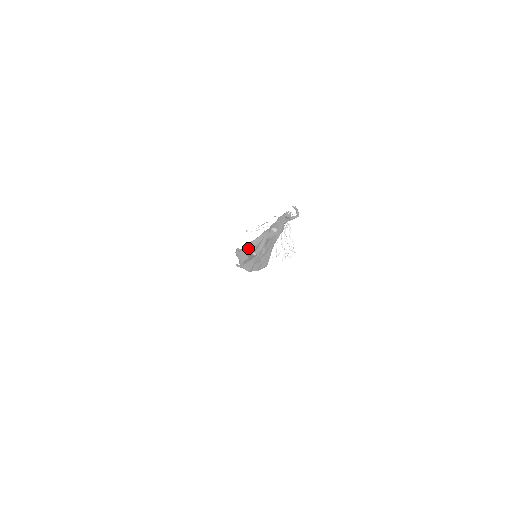
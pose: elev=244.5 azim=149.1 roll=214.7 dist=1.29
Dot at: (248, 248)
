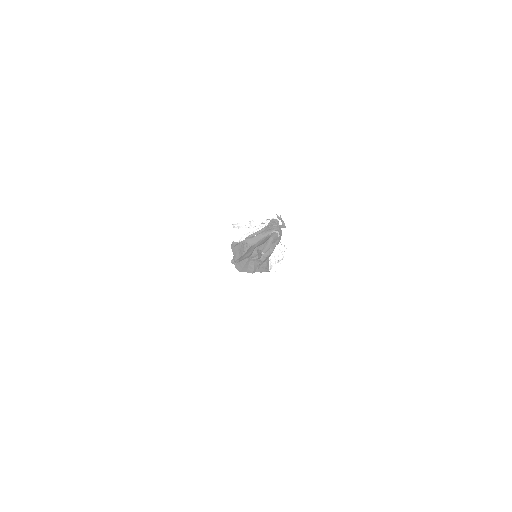
Dot at: (243, 245)
